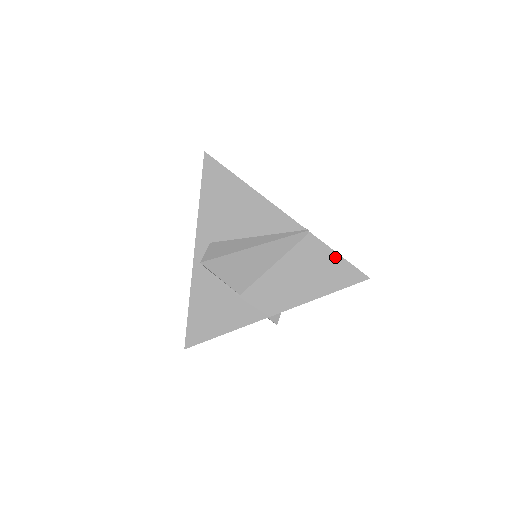
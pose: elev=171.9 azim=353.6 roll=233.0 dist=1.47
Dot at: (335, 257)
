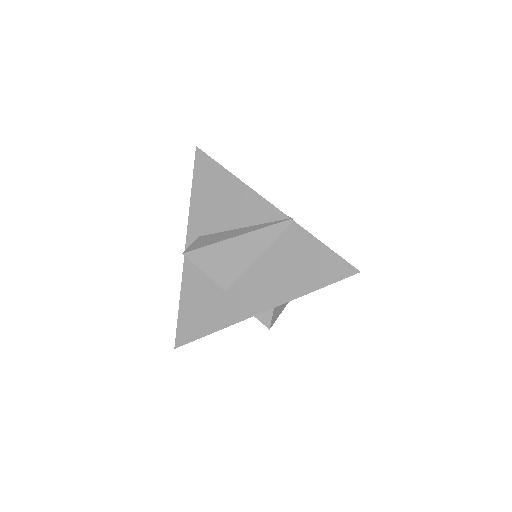
Dot at: (320, 248)
